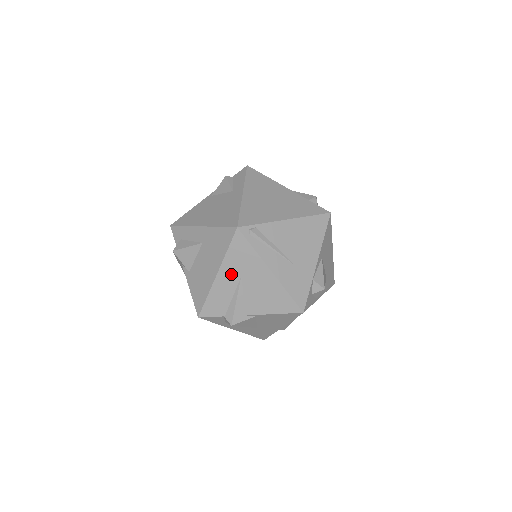
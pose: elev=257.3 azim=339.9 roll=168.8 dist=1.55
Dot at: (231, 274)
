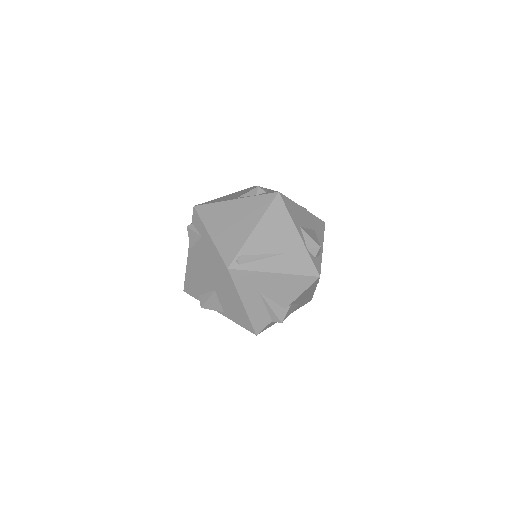
Dot at: (251, 296)
